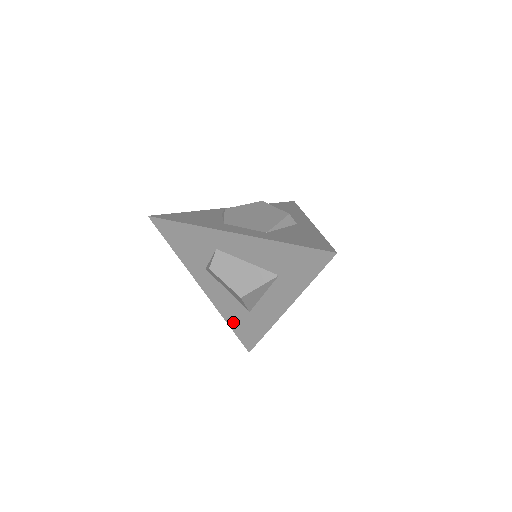
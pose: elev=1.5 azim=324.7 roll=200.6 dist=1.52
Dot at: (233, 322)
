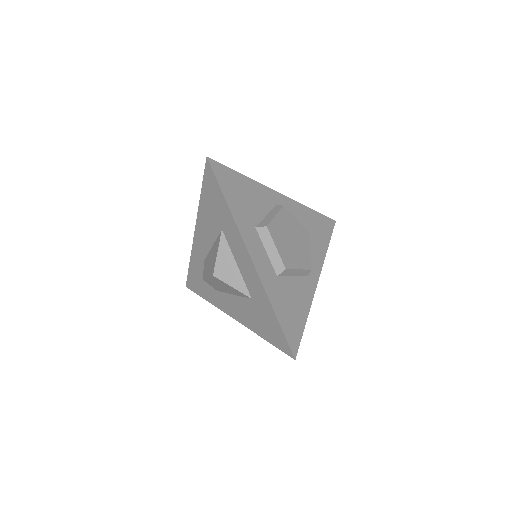
Dot at: (261, 330)
